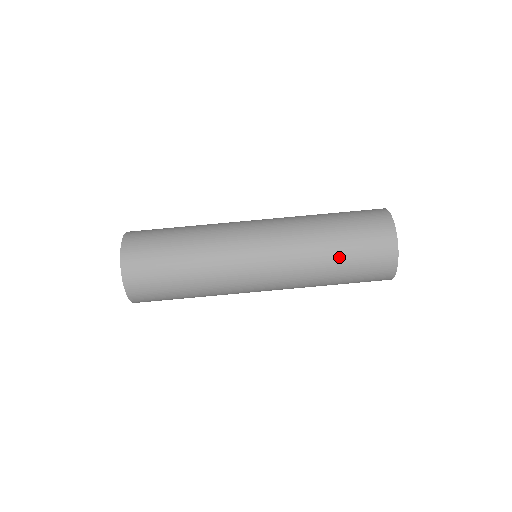
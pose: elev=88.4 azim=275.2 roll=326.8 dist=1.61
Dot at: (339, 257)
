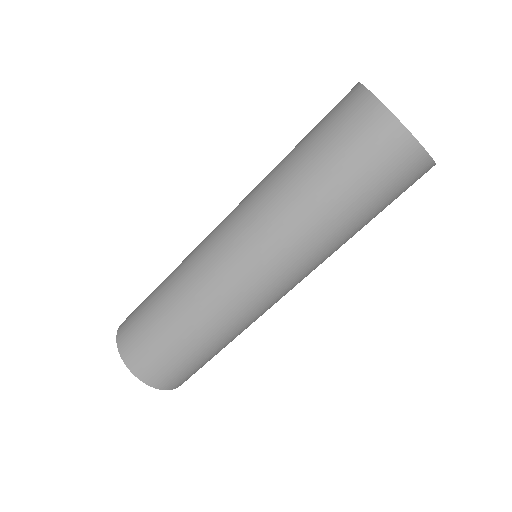
Dot at: (363, 221)
